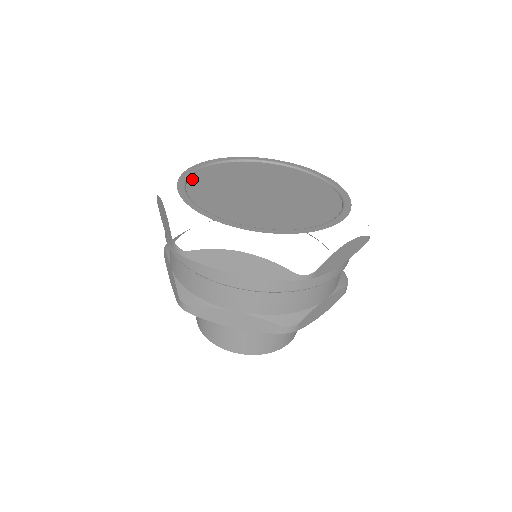
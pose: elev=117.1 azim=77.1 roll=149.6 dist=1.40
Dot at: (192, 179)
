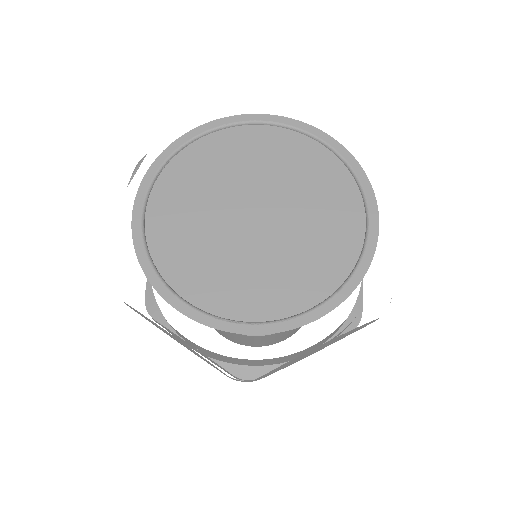
Dot at: (158, 261)
